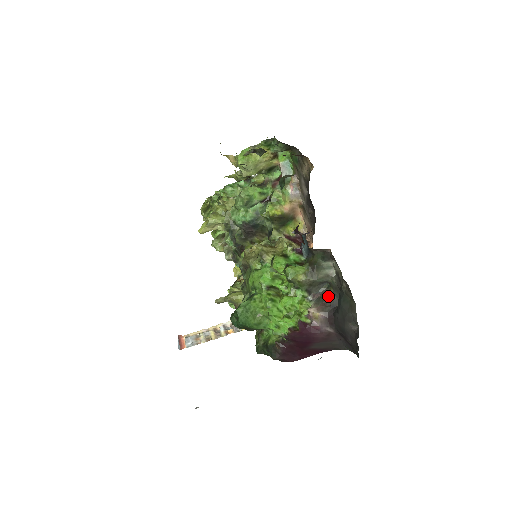
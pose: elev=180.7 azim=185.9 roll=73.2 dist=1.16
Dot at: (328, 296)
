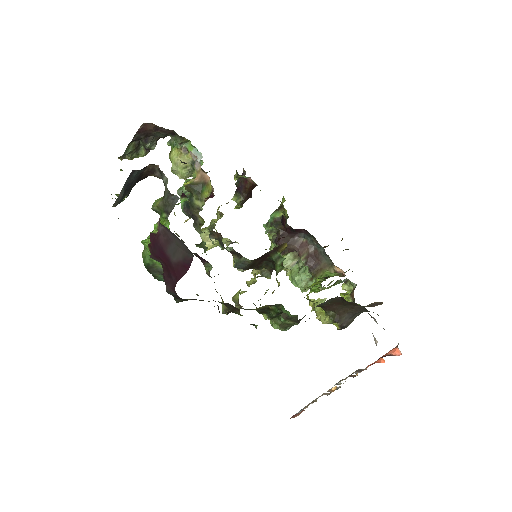
Dot at: occluded
